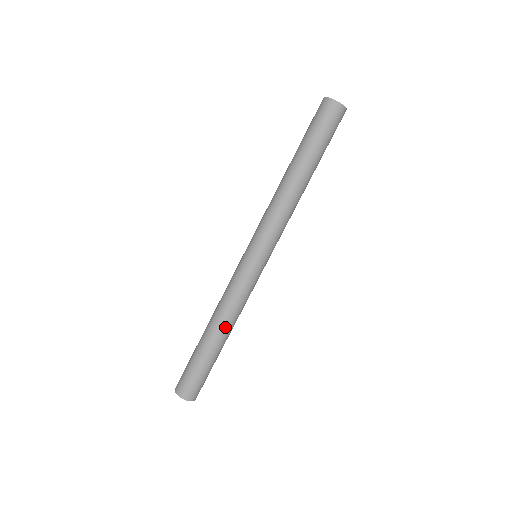
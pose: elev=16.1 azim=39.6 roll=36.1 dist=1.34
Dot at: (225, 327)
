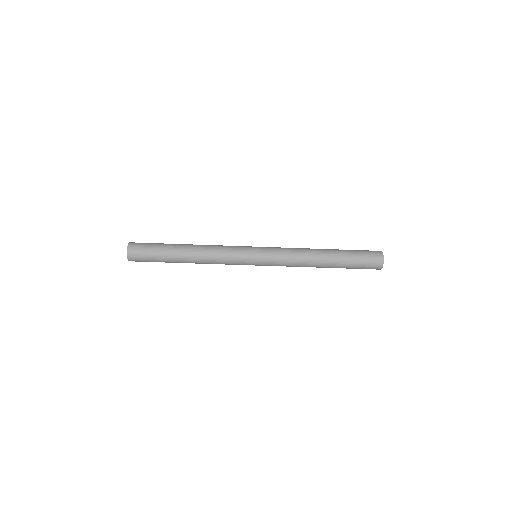
Dot at: (196, 262)
